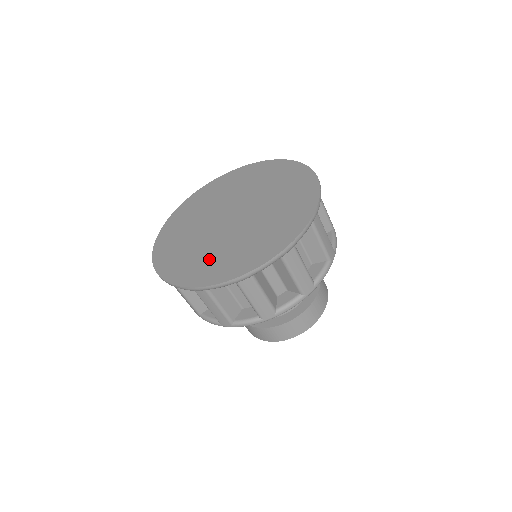
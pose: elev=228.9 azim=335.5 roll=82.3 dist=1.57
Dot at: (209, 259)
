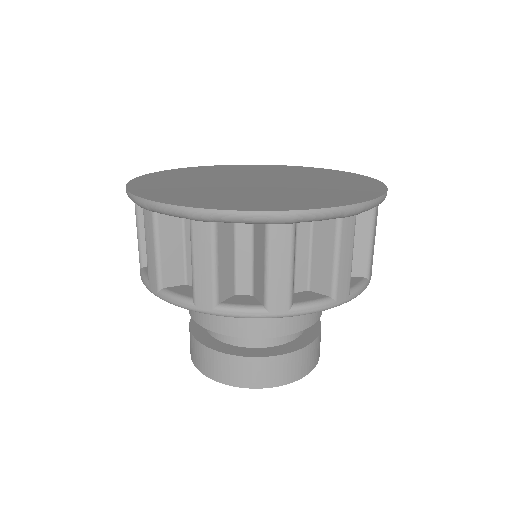
Dot at: (226, 196)
